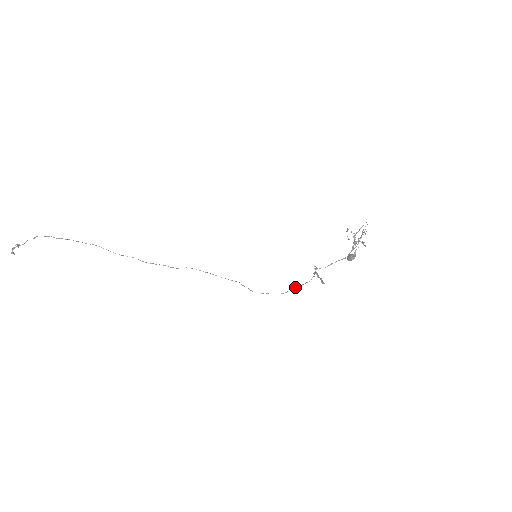
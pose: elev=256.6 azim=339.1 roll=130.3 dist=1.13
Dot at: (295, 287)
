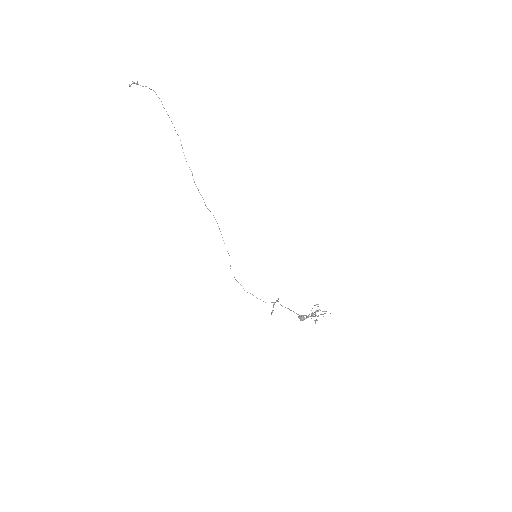
Dot at: occluded
